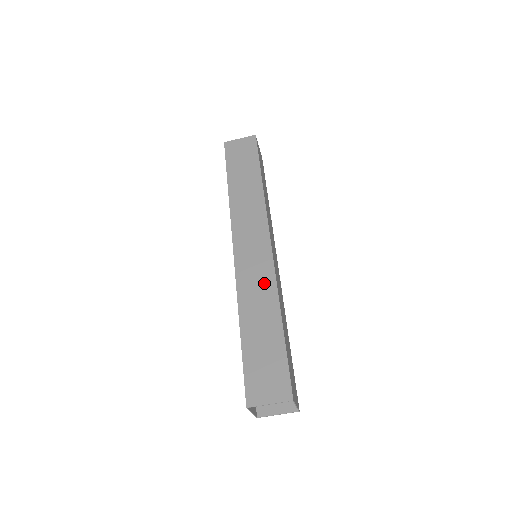
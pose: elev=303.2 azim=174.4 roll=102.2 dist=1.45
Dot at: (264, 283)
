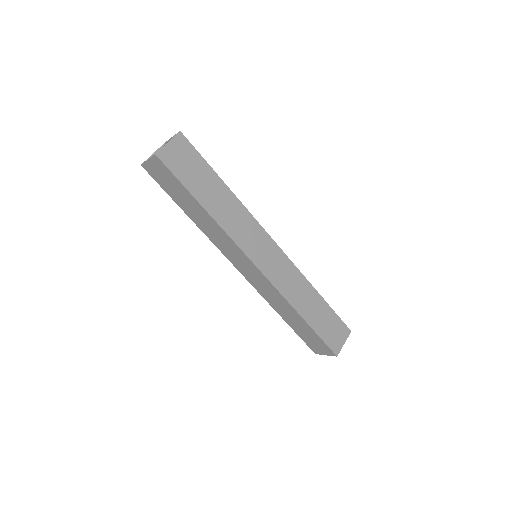
Dot at: (275, 295)
